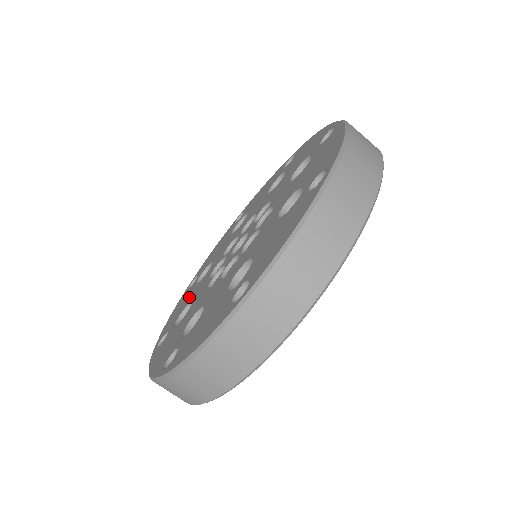
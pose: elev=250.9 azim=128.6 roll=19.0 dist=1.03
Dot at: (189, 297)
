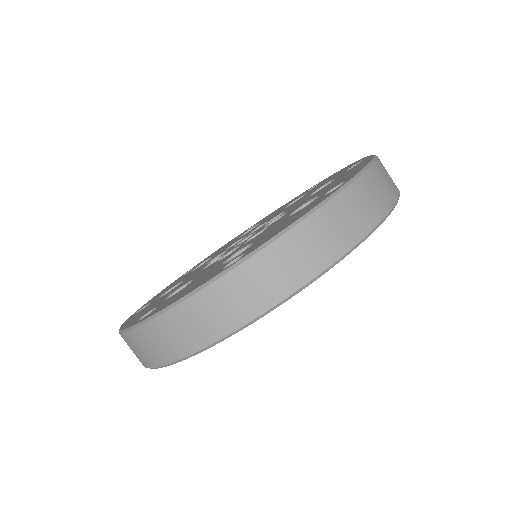
Dot at: (165, 296)
